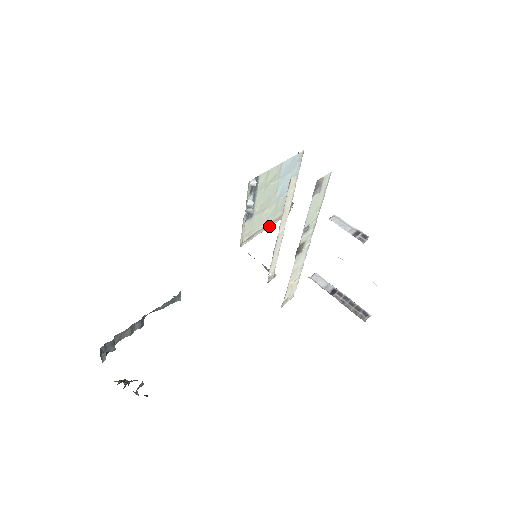
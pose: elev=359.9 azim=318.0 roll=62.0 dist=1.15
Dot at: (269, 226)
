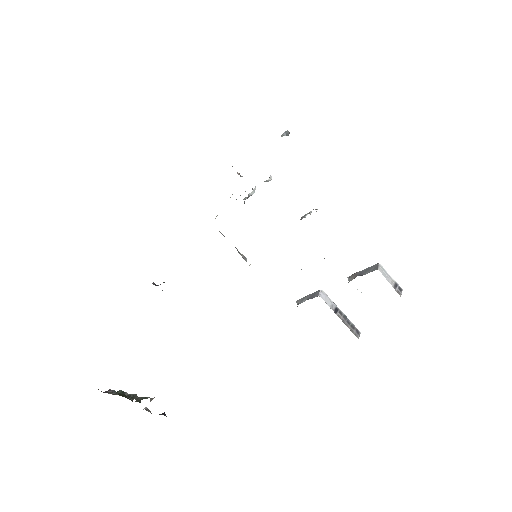
Dot at: occluded
